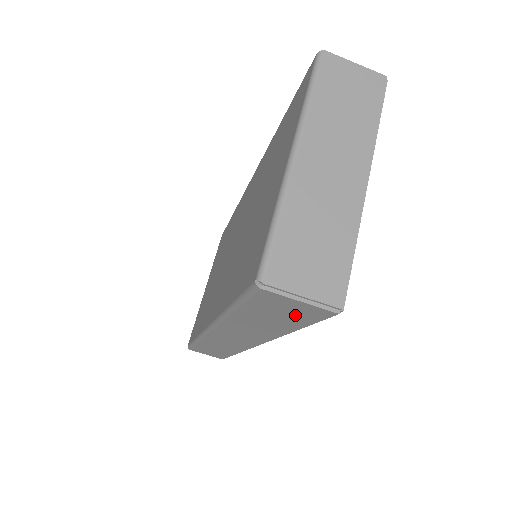
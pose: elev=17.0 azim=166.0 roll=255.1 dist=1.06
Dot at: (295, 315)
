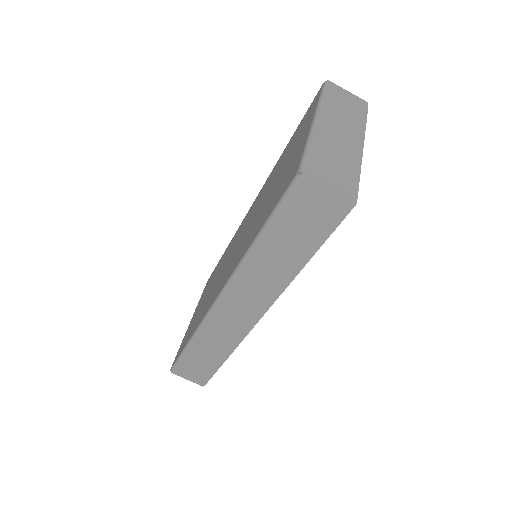
Dot at: (316, 222)
